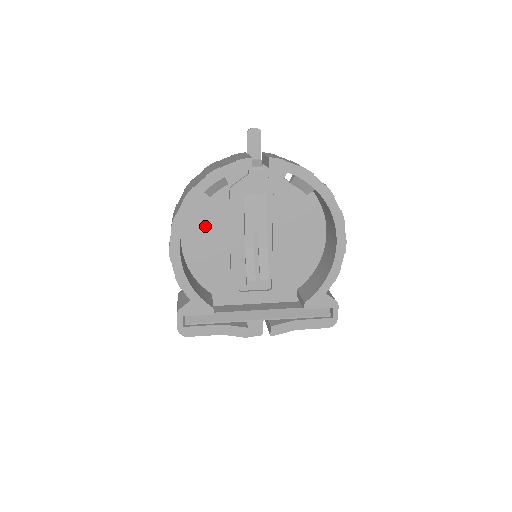
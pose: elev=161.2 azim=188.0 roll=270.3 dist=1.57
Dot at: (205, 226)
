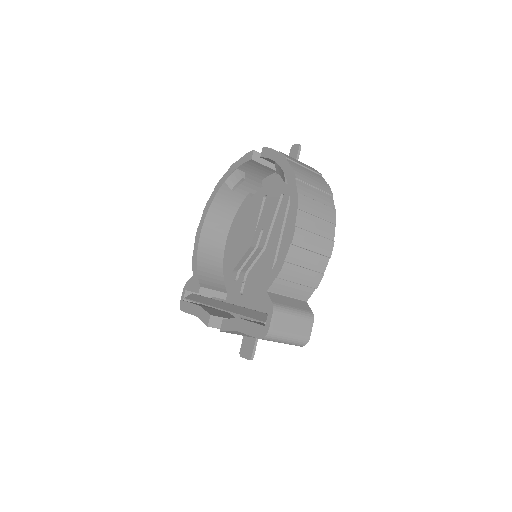
Dot at: (241, 228)
